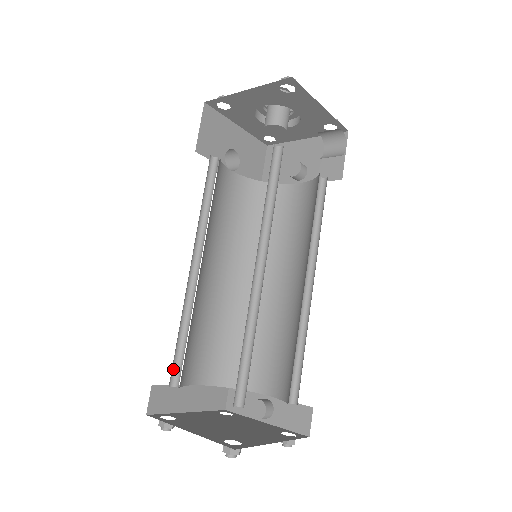
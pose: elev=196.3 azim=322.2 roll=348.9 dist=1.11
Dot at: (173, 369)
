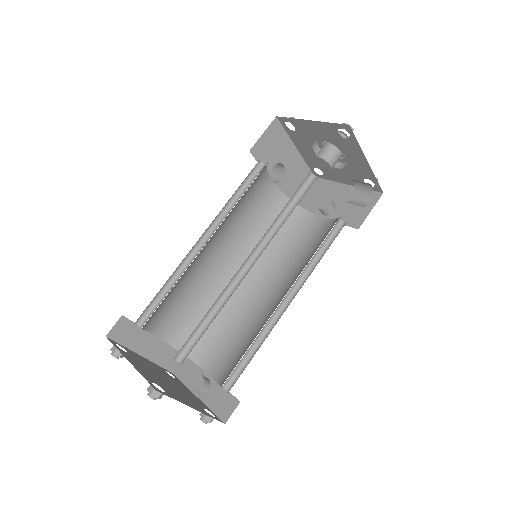
Dot at: (145, 312)
